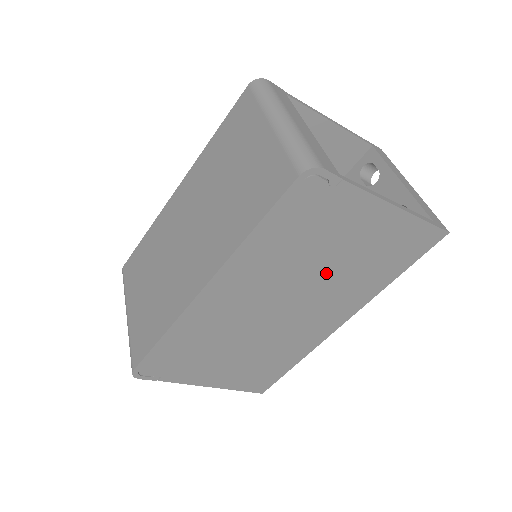
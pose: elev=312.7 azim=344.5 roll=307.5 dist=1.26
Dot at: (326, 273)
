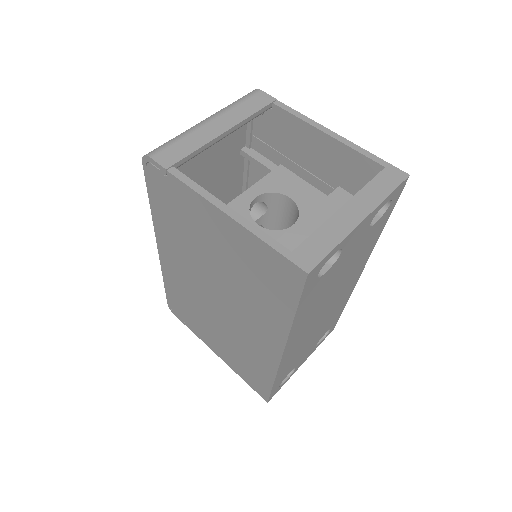
Dot at: (222, 273)
